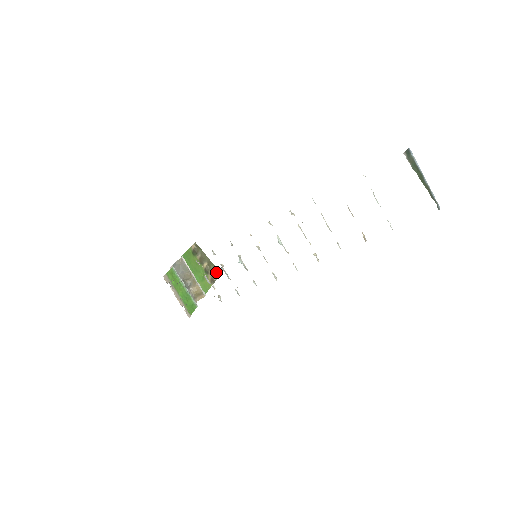
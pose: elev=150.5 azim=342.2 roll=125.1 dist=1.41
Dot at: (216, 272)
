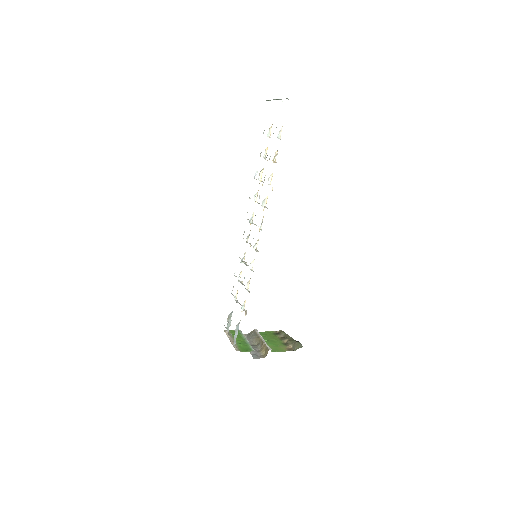
Dot at: (296, 344)
